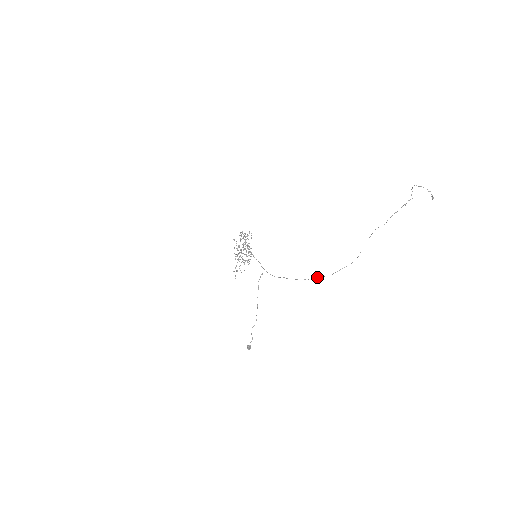
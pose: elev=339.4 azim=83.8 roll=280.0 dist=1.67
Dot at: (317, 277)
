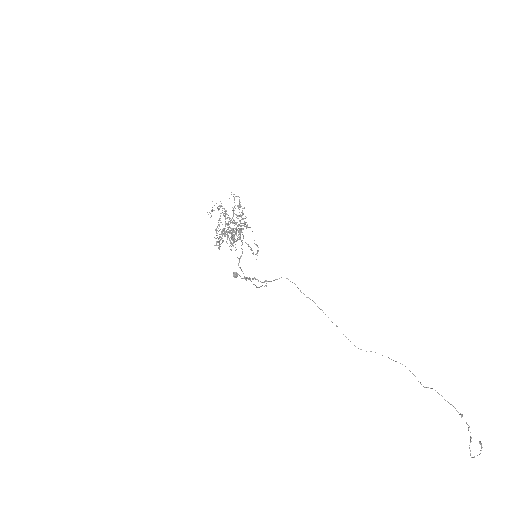
Dot at: occluded
